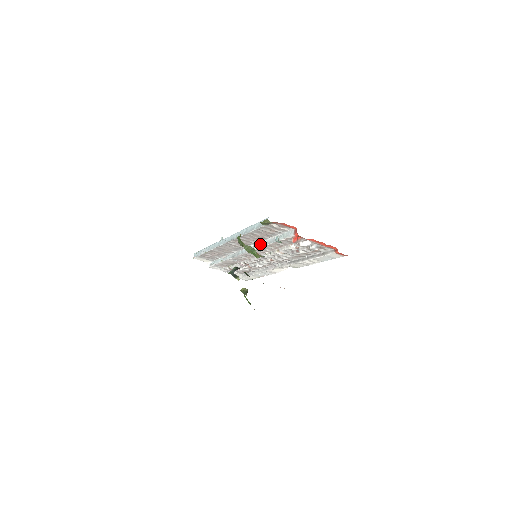
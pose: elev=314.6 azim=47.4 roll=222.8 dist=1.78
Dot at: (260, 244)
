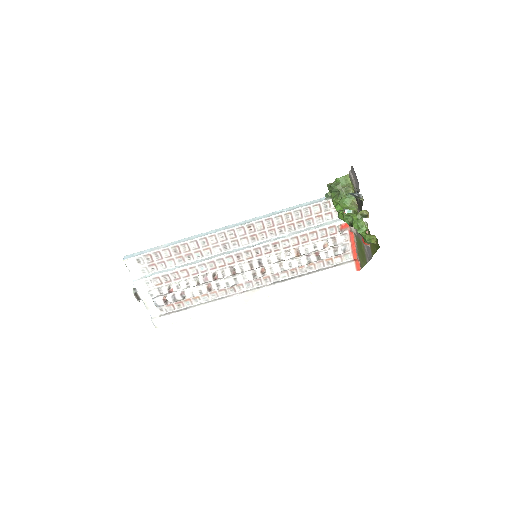
Dot at: (277, 237)
